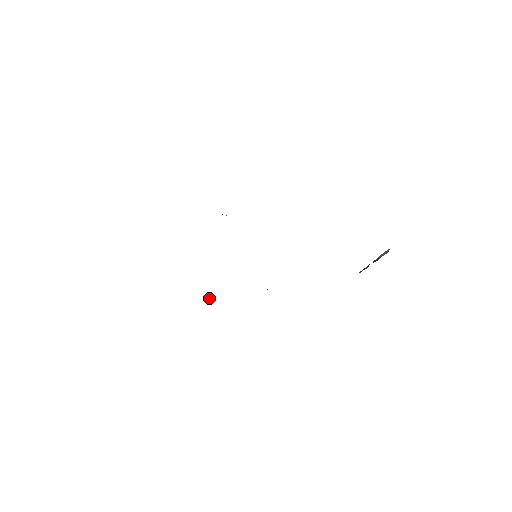
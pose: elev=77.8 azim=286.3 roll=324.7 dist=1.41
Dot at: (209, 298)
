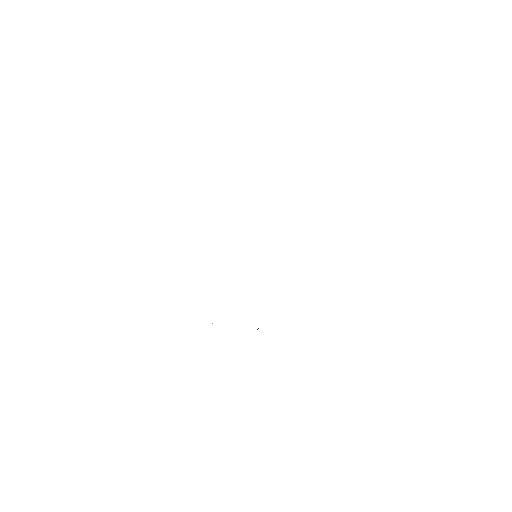
Dot at: occluded
